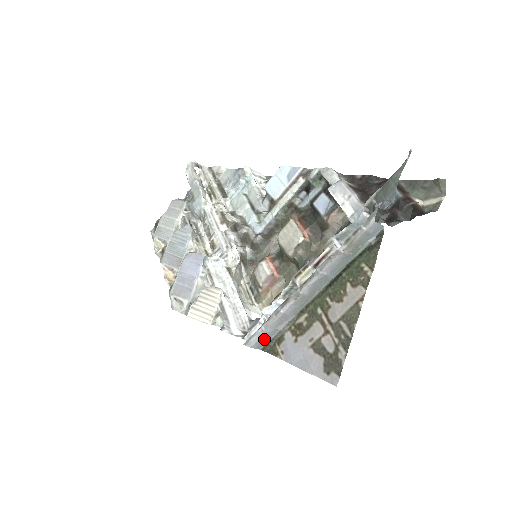
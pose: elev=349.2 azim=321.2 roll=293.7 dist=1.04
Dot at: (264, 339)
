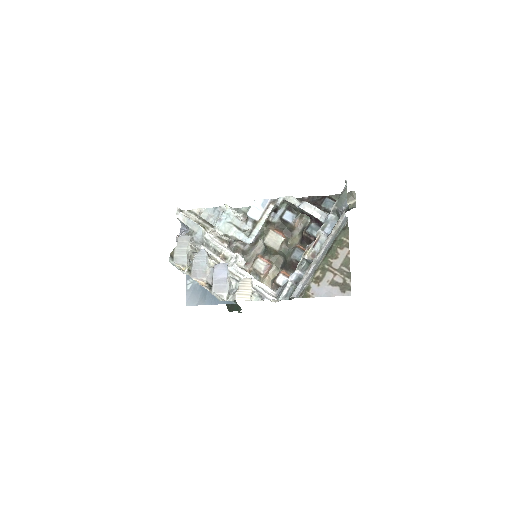
Dot at: (300, 291)
